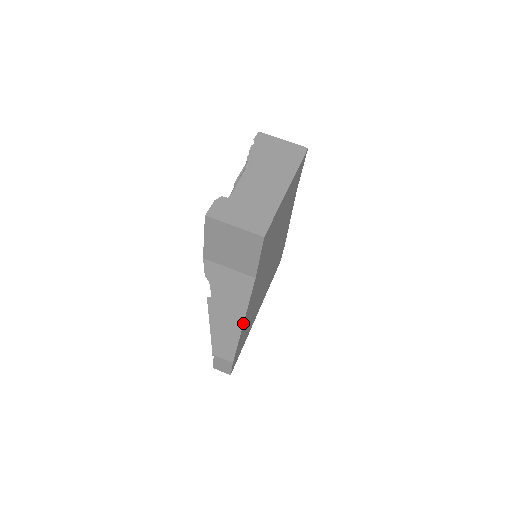
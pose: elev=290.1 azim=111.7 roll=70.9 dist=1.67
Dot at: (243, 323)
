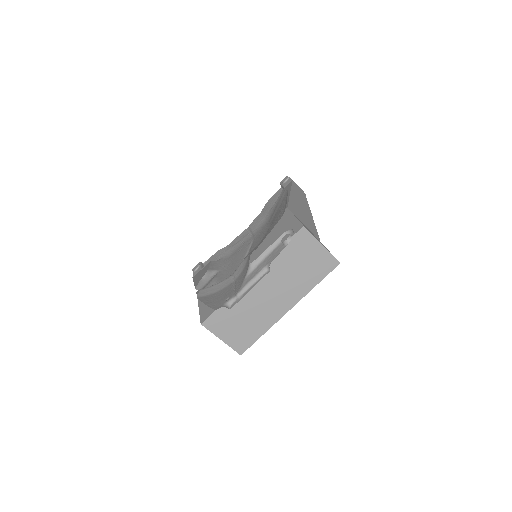
Dot at: occluded
